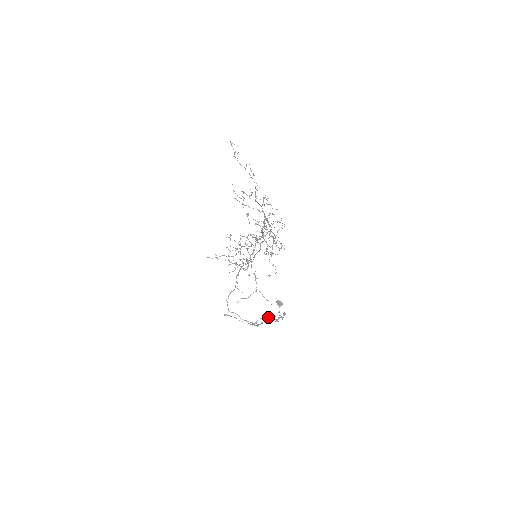
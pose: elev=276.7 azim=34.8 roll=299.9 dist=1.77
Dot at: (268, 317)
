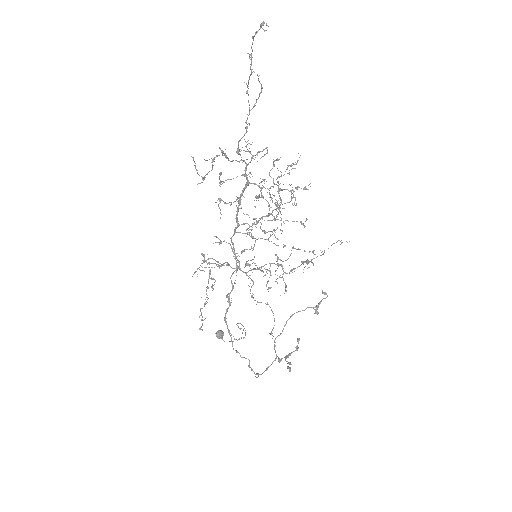
Dot at: occluded
